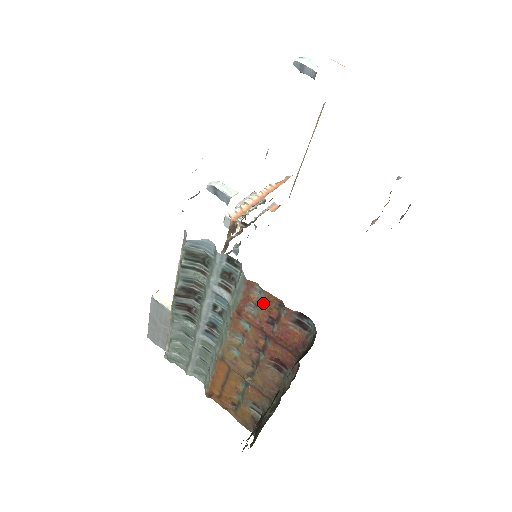
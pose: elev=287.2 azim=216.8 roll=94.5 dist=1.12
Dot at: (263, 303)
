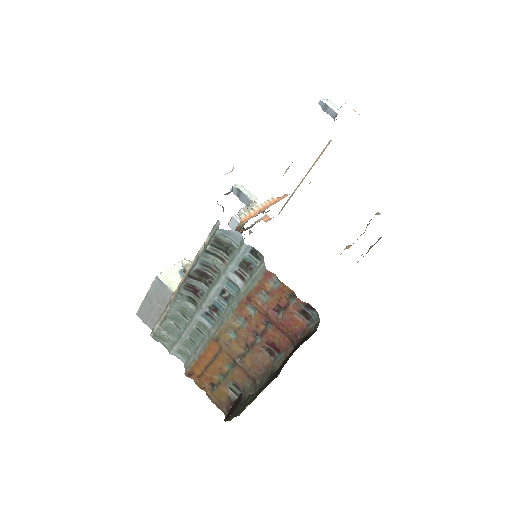
Dot at: (276, 292)
